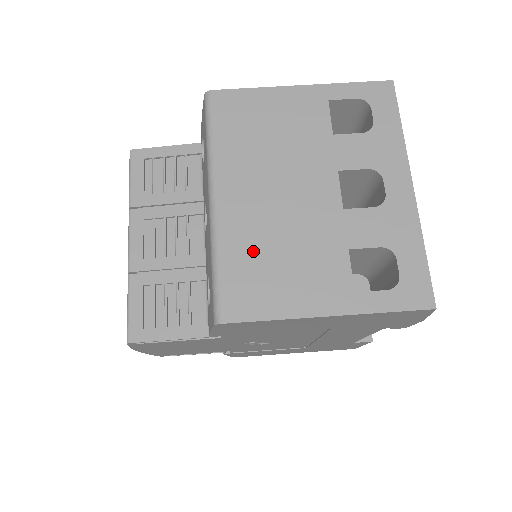
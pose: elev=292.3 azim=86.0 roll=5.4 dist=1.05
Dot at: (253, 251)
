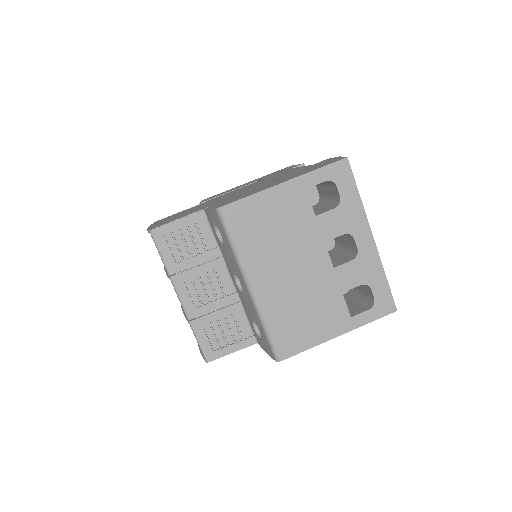
Dot at: (286, 314)
